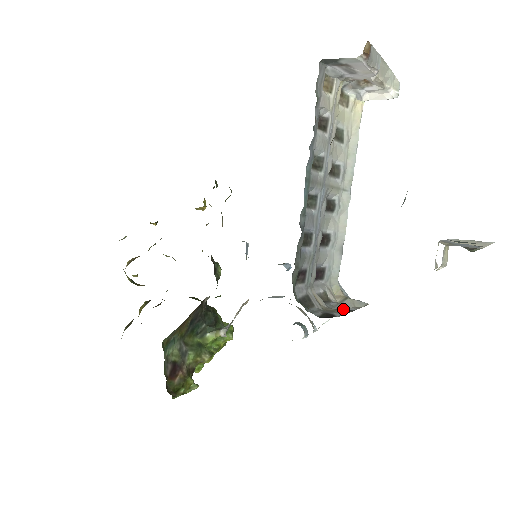
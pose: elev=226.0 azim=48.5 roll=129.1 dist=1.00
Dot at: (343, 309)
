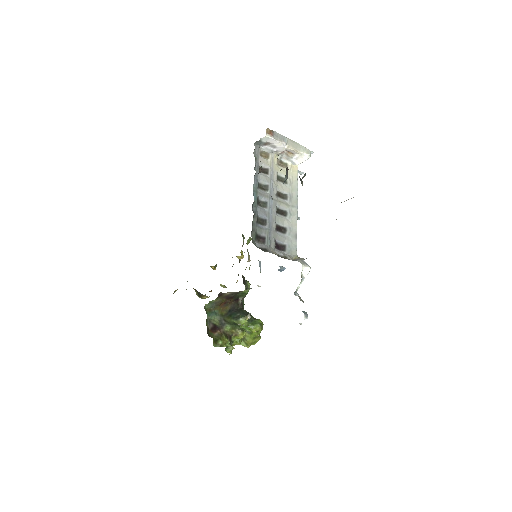
Dot at: occluded
